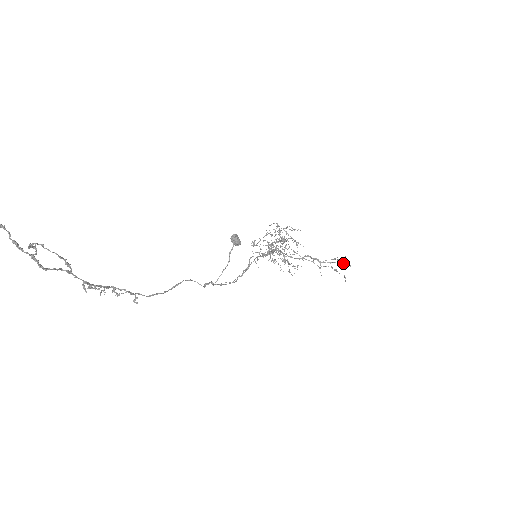
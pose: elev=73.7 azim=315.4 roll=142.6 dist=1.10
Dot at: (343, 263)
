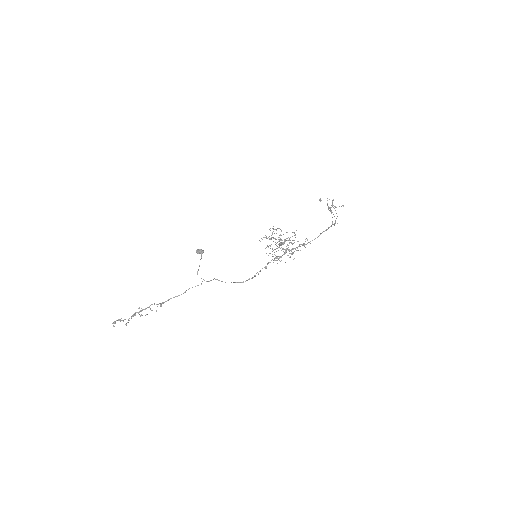
Dot at: (327, 204)
